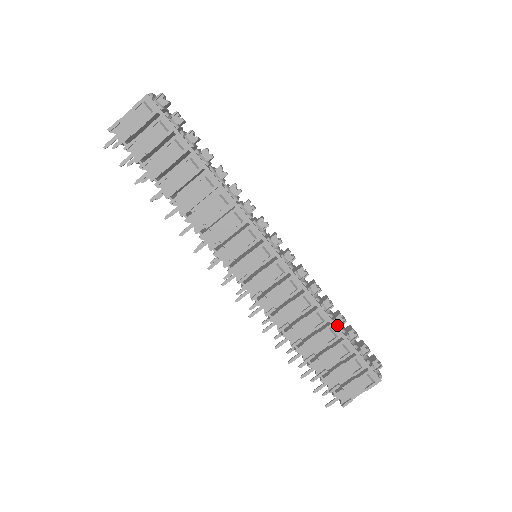
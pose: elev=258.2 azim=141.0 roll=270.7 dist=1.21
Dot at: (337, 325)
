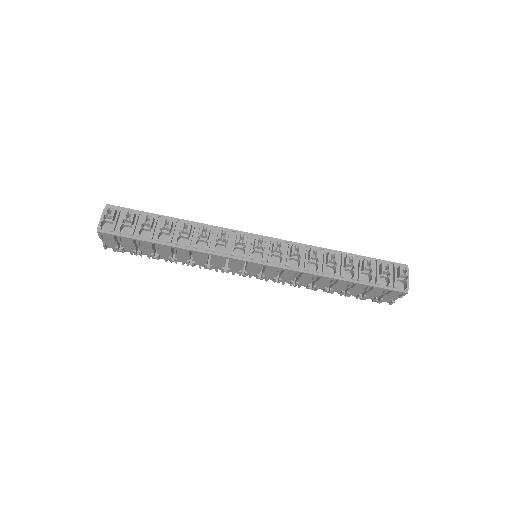
Dot at: (350, 270)
